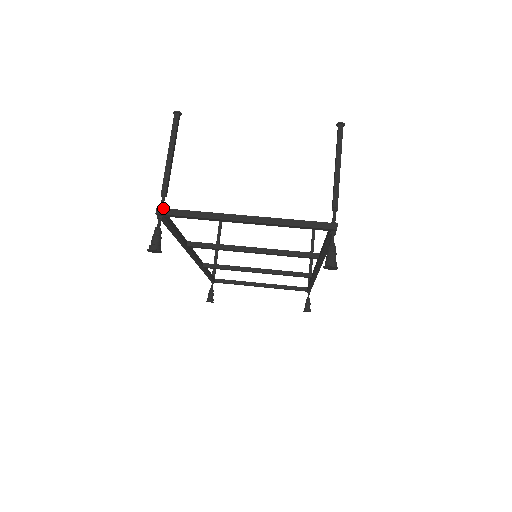
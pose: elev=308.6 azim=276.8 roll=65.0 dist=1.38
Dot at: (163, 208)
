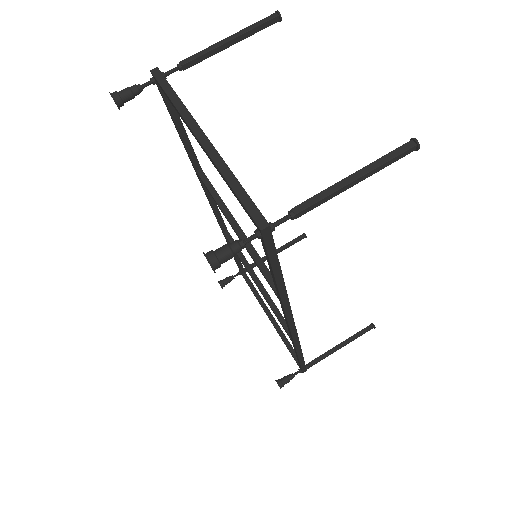
Dot at: occluded
